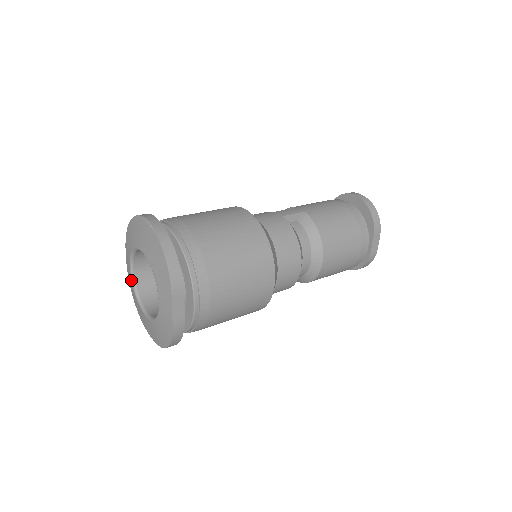
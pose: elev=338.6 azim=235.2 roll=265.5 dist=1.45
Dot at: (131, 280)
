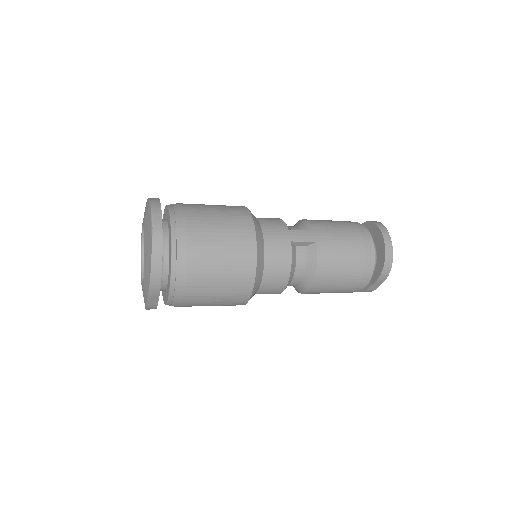
Dot at: (141, 234)
